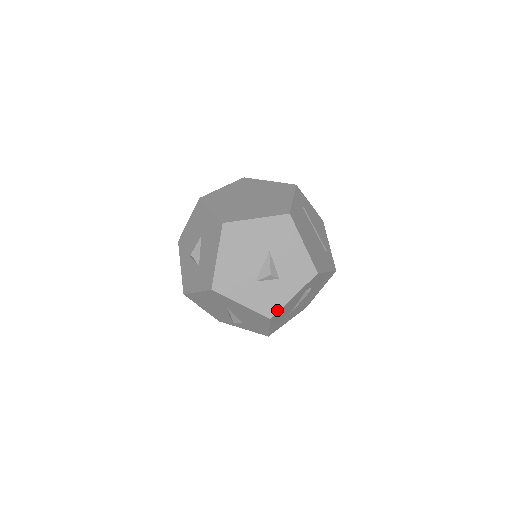
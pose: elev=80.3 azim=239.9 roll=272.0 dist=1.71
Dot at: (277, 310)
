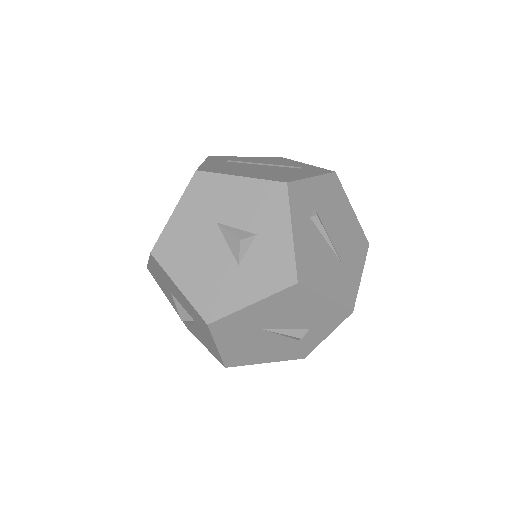
Dot at: (293, 266)
